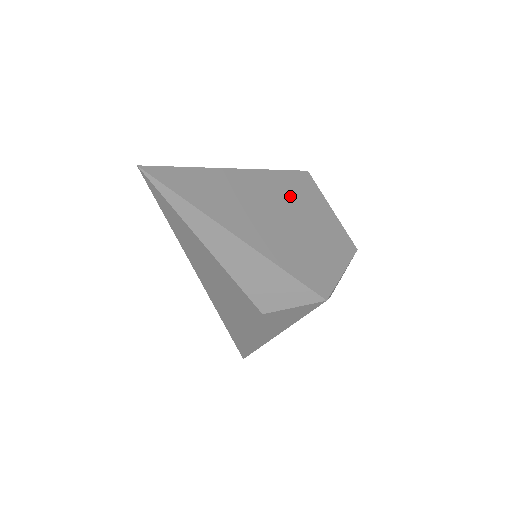
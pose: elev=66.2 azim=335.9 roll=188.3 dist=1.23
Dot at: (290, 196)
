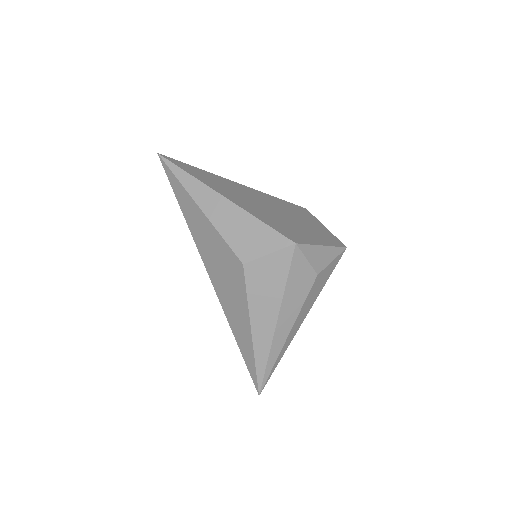
Dot at: (281, 206)
